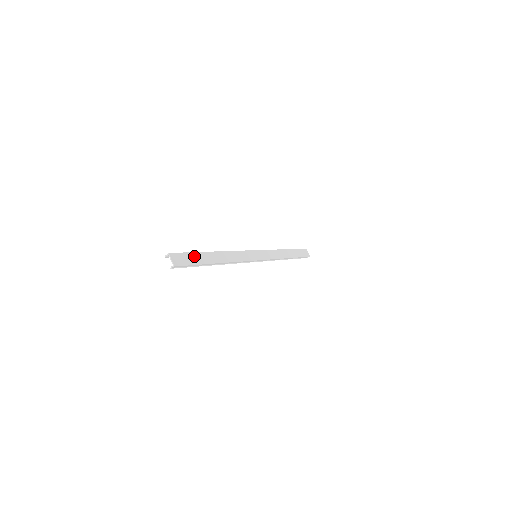
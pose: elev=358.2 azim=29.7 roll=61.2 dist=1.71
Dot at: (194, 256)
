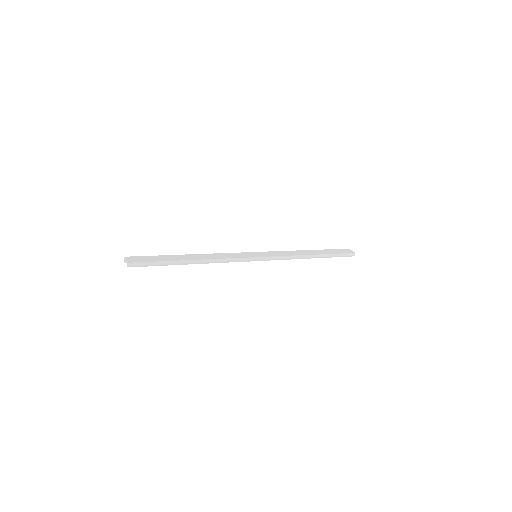
Dot at: (158, 257)
